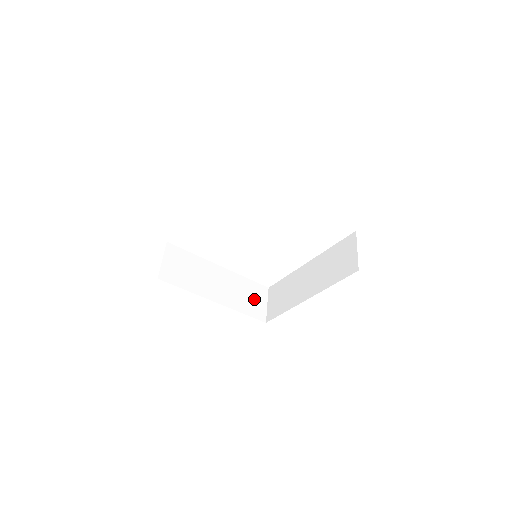
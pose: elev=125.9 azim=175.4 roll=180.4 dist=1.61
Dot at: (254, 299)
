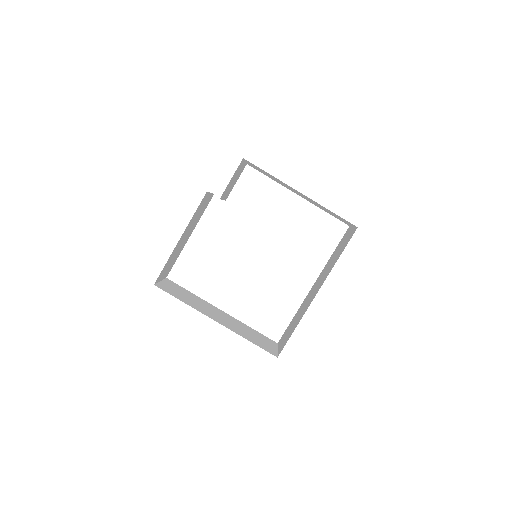
Dot at: (261, 340)
